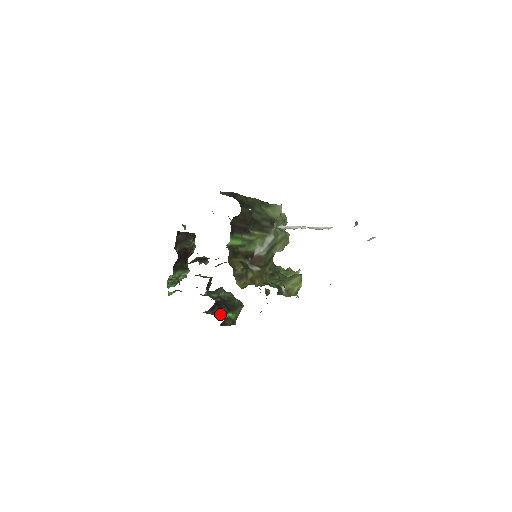
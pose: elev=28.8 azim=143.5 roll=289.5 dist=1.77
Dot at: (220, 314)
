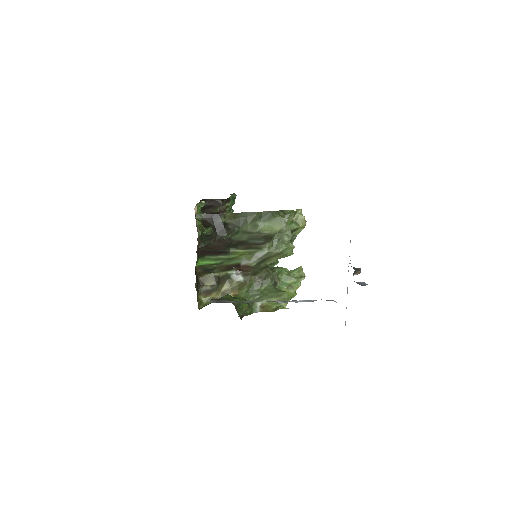
Dot at: occluded
